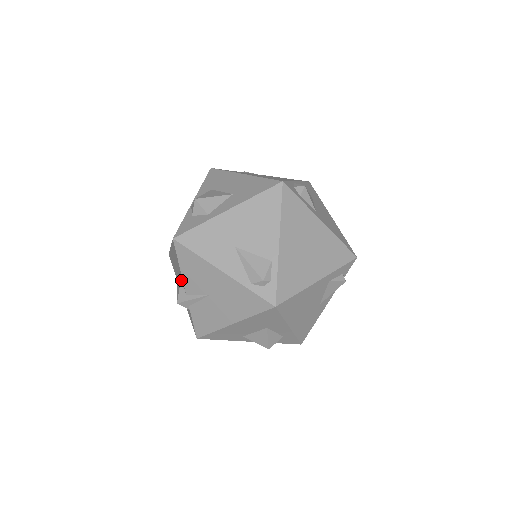
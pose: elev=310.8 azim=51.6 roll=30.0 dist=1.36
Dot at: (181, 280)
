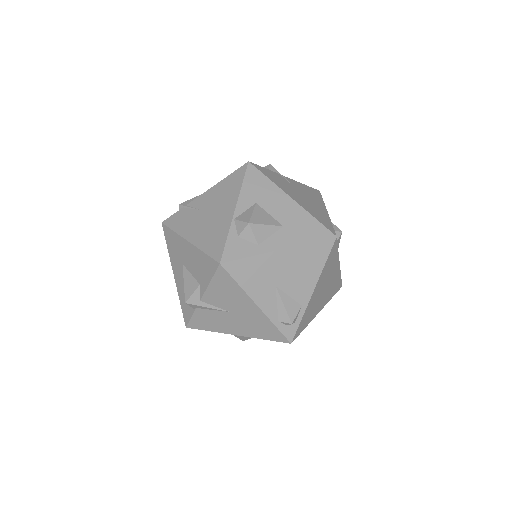
Dot at: (199, 286)
